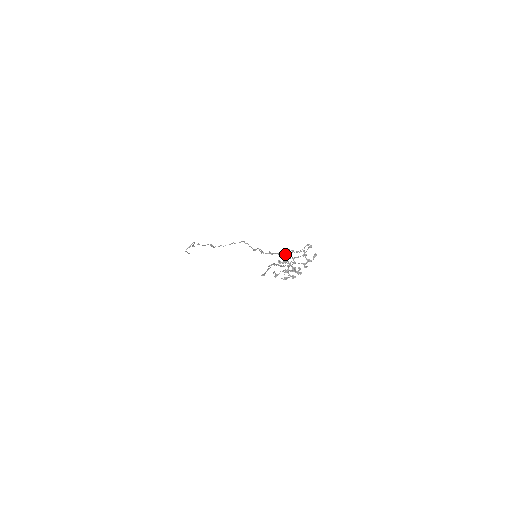
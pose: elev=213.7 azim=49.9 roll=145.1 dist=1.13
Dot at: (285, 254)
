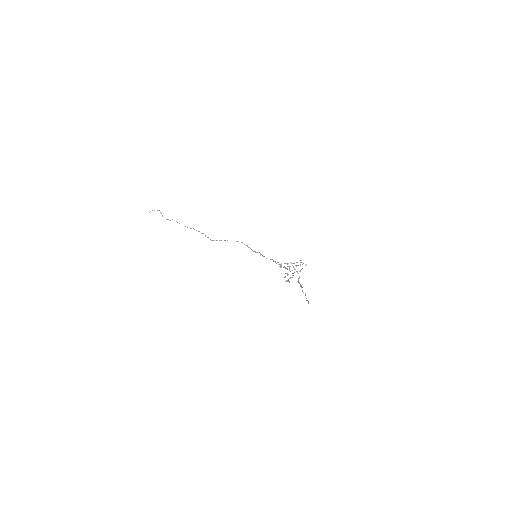
Dot at: occluded
